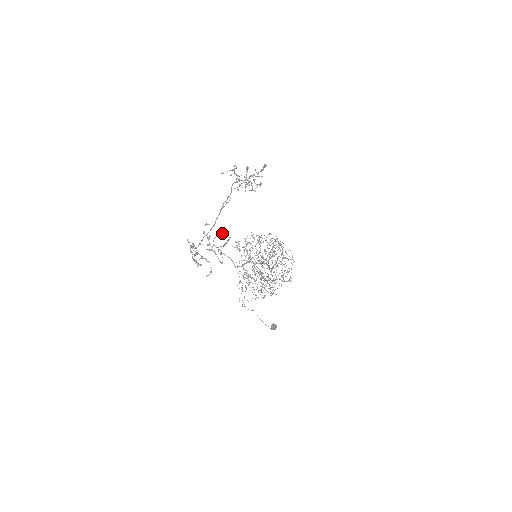
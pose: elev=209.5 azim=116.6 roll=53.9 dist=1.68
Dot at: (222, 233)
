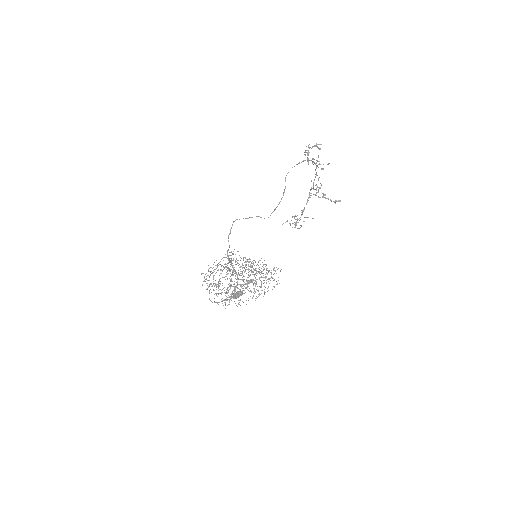
Dot at: (257, 216)
